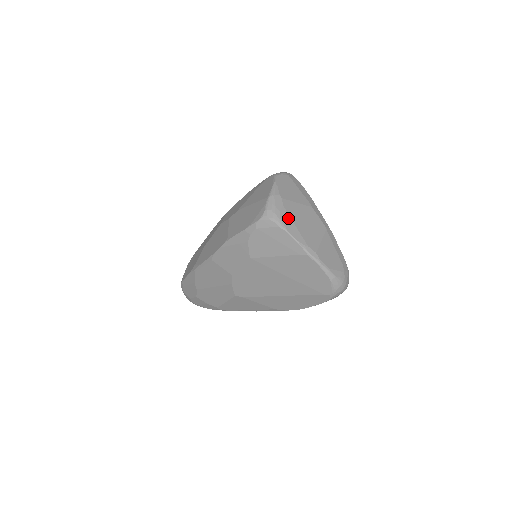
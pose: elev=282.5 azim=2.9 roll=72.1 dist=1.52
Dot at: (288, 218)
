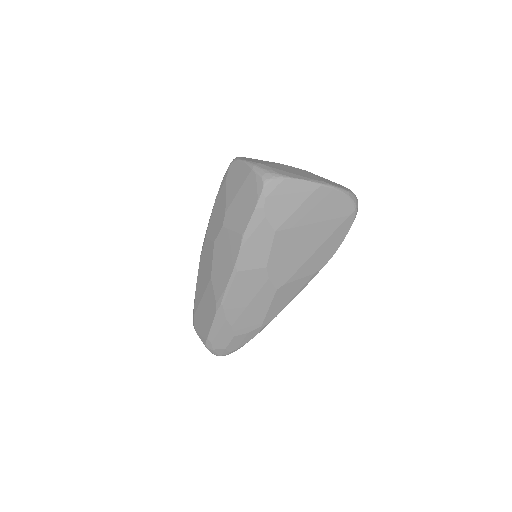
Dot at: (282, 171)
